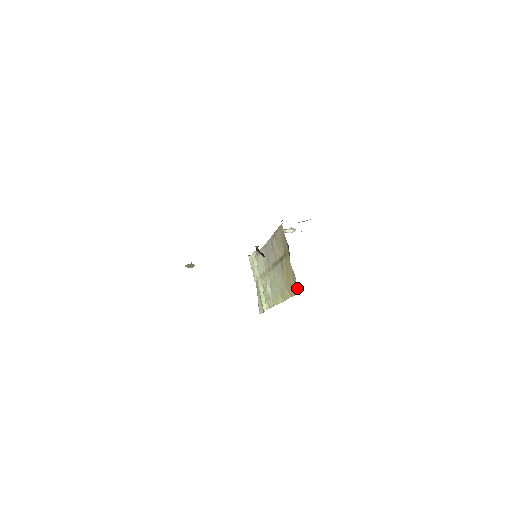
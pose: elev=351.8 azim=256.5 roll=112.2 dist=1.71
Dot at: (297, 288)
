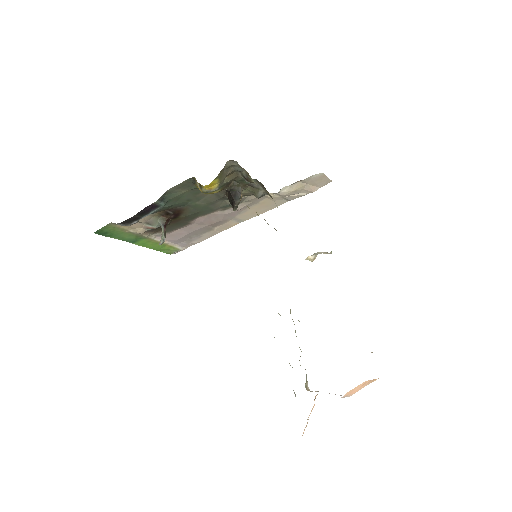
Dot at: (237, 163)
